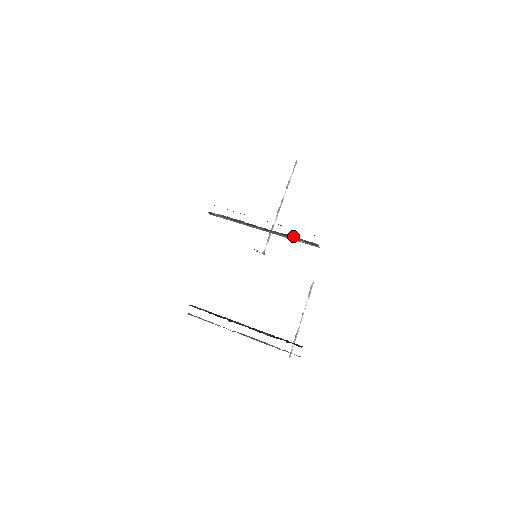
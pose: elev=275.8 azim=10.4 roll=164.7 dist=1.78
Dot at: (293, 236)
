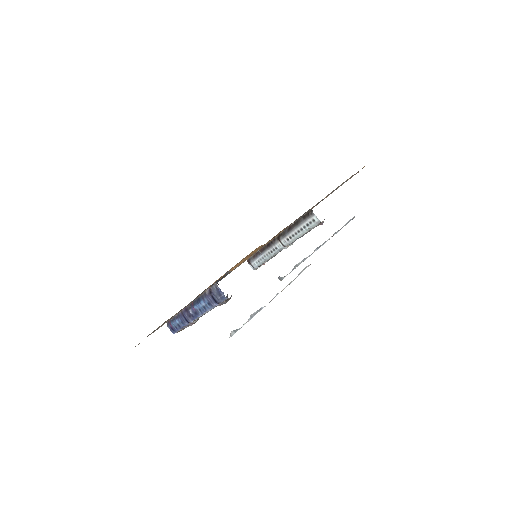
Dot at: (295, 222)
